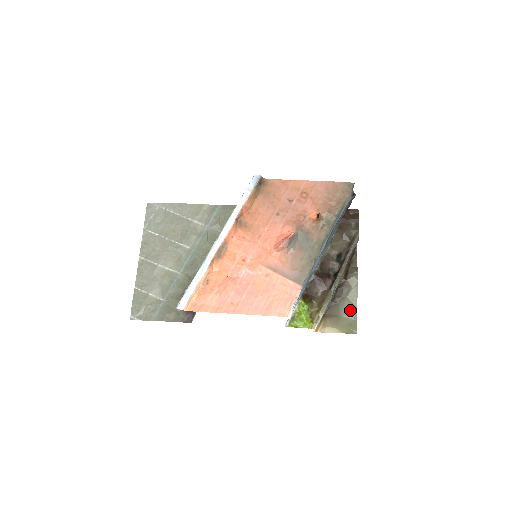
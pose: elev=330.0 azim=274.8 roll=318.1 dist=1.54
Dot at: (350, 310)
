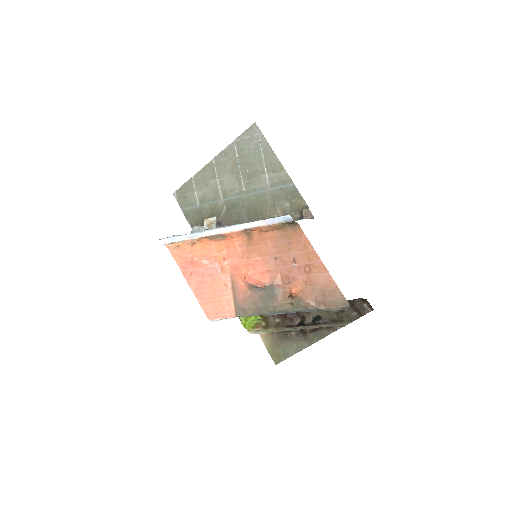
Dot at: (289, 349)
